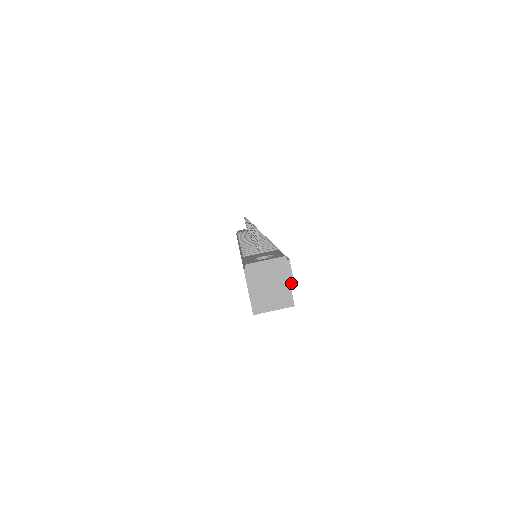
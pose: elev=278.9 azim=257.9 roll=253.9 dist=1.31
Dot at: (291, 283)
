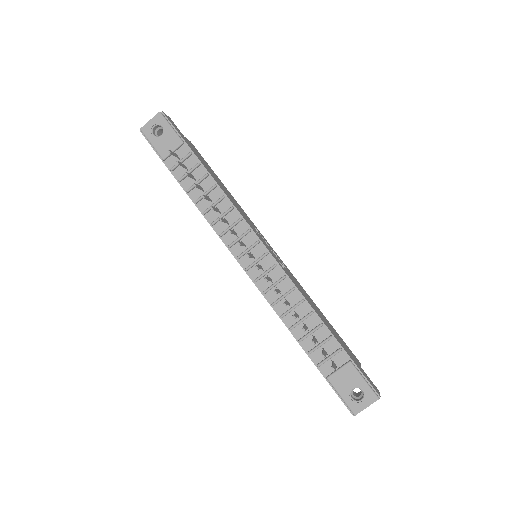
Dot at: occluded
